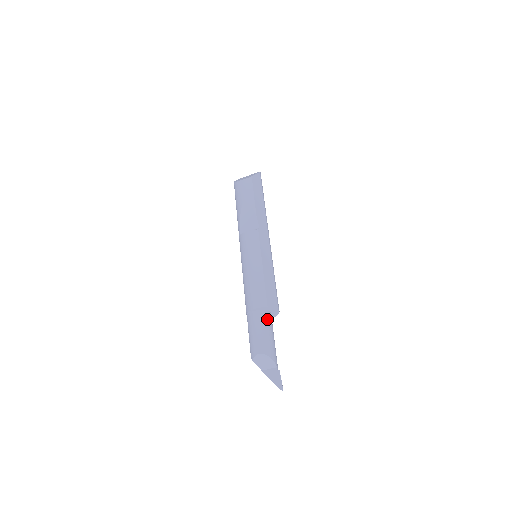
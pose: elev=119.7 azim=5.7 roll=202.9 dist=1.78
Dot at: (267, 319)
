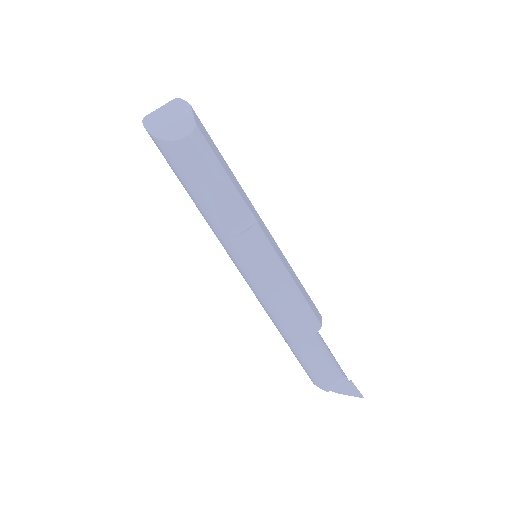
Dot at: (320, 337)
